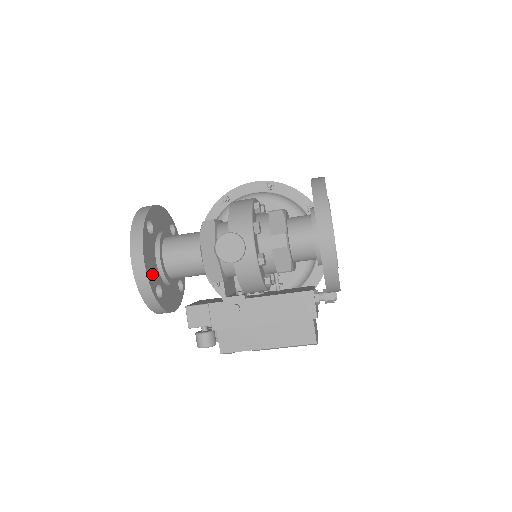
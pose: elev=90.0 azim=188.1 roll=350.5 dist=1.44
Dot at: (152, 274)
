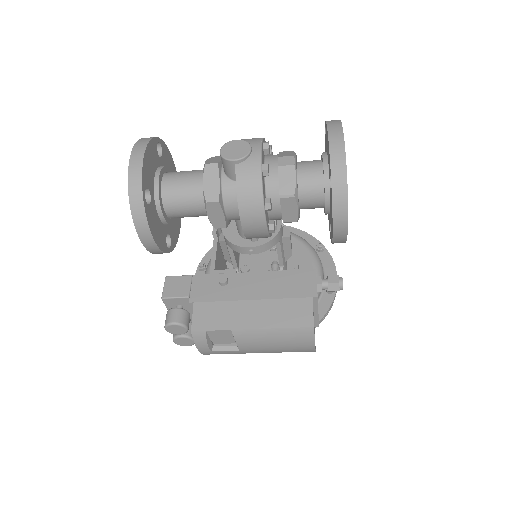
Dot at: (147, 174)
